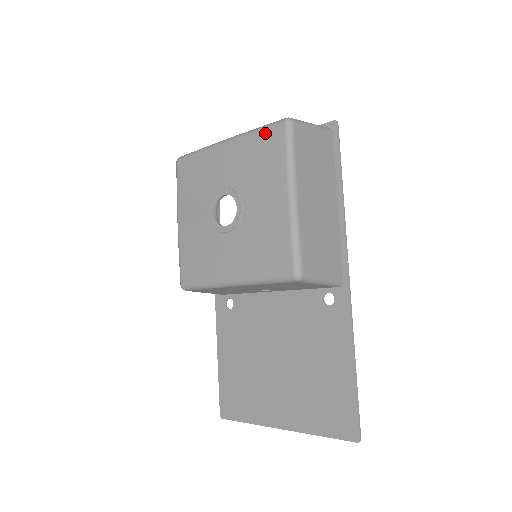
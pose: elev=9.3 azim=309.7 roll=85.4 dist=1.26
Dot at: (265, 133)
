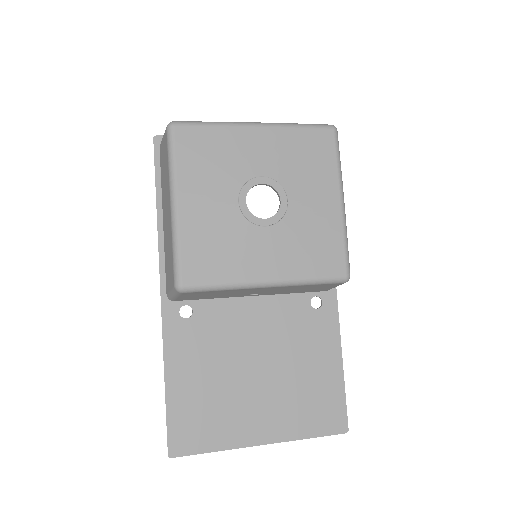
Dot at: (312, 132)
